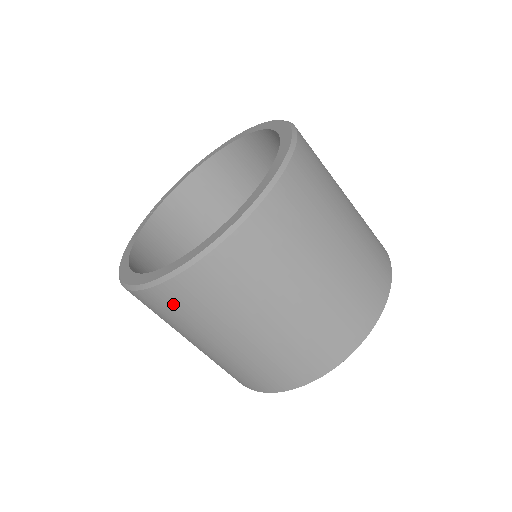
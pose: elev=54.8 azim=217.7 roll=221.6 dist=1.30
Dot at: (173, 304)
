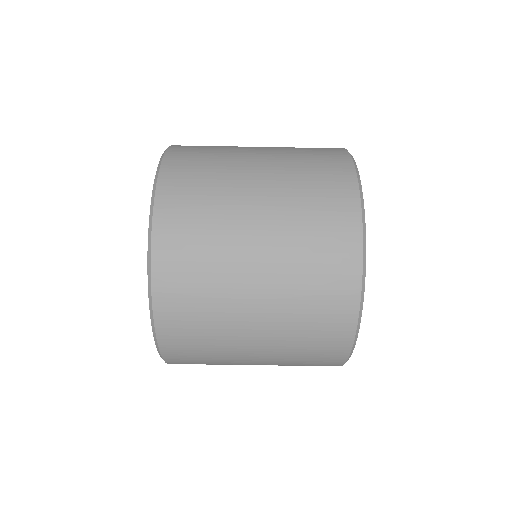
Dot at: (184, 338)
